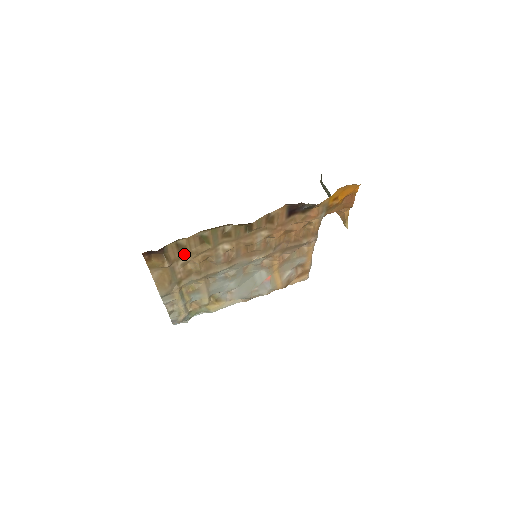
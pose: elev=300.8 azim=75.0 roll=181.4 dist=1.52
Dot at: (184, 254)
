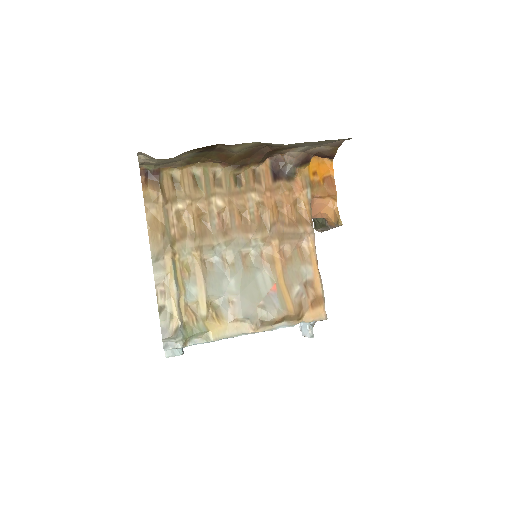
Dot at: (178, 196)
